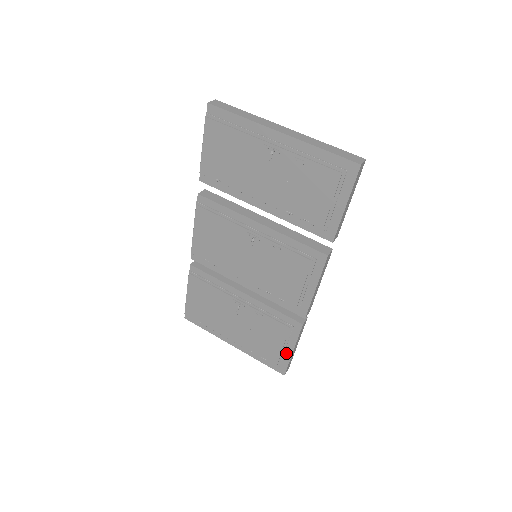
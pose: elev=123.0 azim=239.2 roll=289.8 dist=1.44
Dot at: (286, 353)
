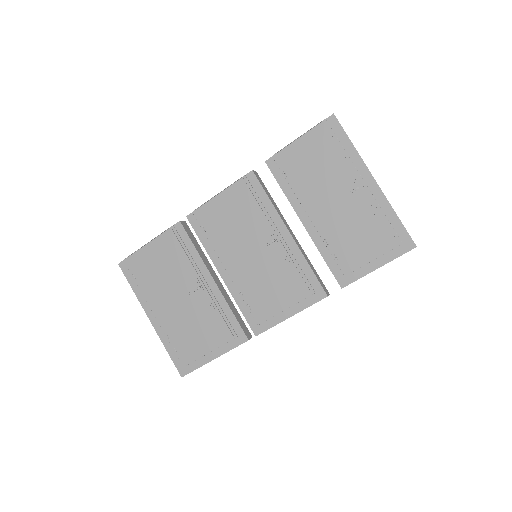
Dot at: (205, 357)
